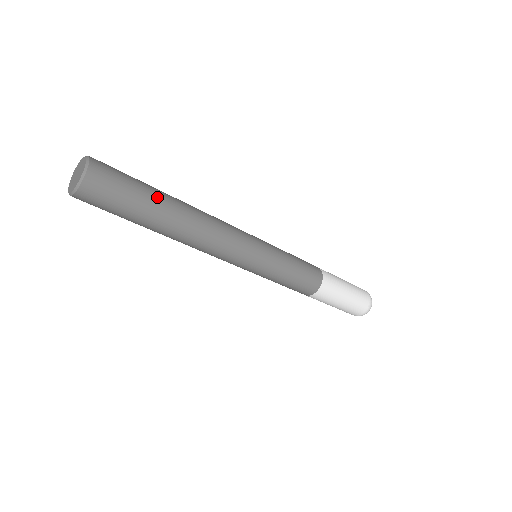
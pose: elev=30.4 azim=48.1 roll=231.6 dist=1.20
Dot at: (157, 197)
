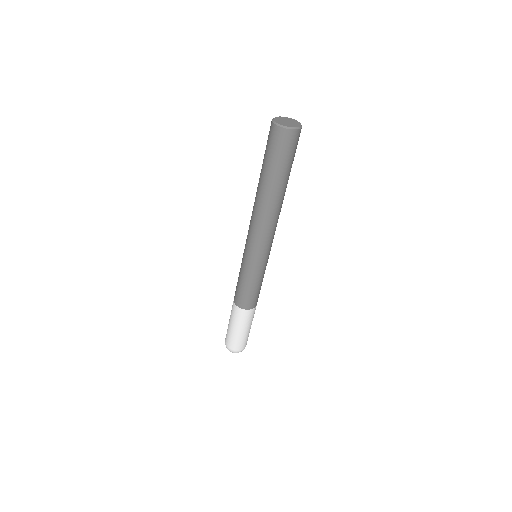
Dot at: occluded
